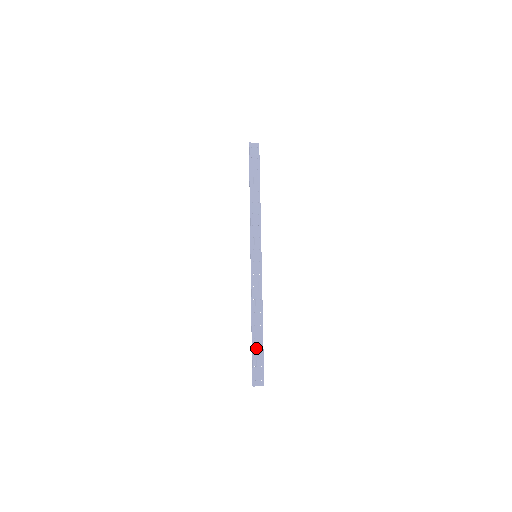
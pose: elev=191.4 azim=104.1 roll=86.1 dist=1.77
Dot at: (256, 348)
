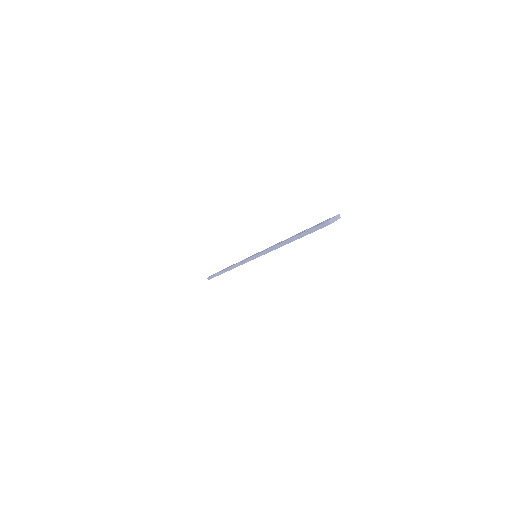
Dot at: occluded
